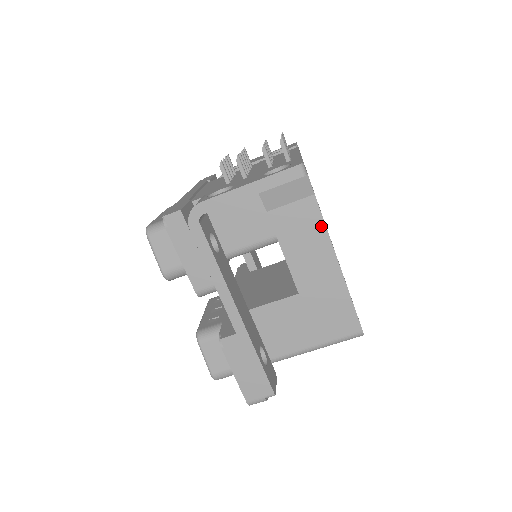
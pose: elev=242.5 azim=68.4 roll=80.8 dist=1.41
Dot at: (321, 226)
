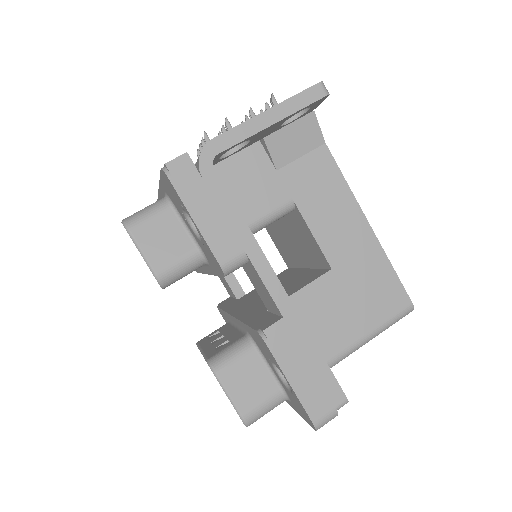
Dot at: (340, 179)
